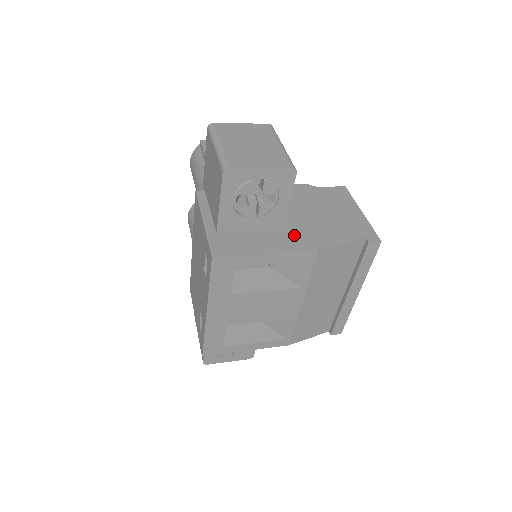
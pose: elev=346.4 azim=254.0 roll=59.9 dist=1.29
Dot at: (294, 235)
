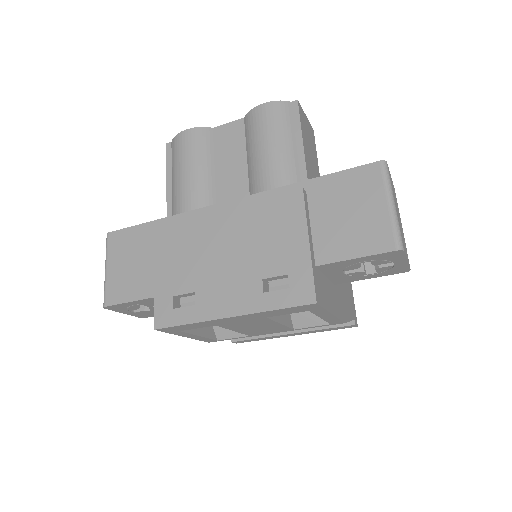
Dot at: (338, 296)
